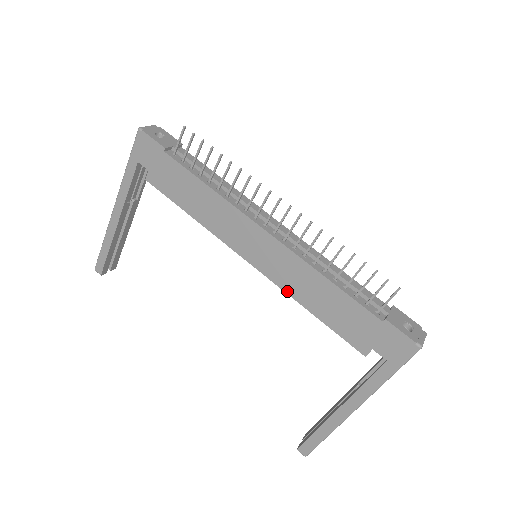
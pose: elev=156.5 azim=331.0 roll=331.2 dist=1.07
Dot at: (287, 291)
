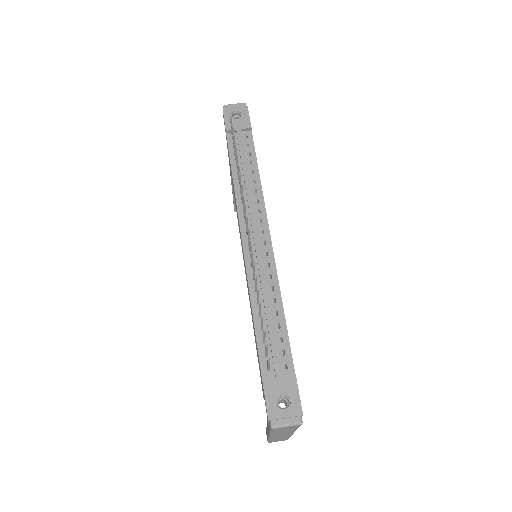
Dot at: occluded
